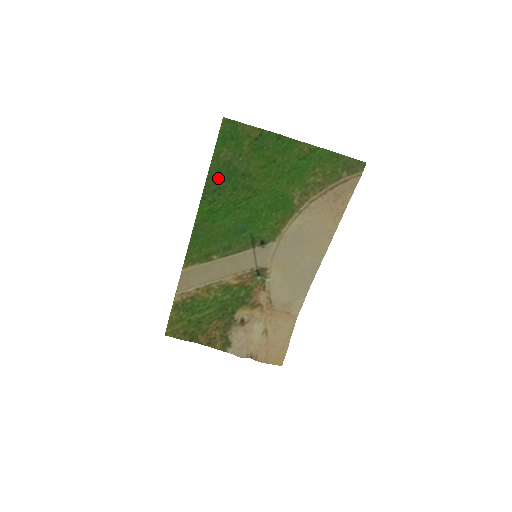
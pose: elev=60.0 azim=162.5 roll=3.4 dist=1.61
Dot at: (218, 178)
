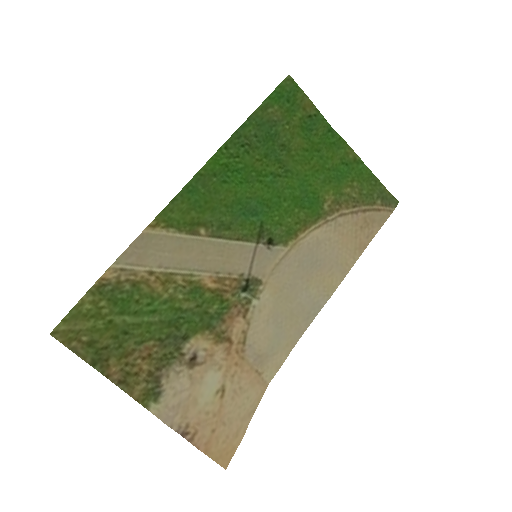
Dot at: (254, 133)
